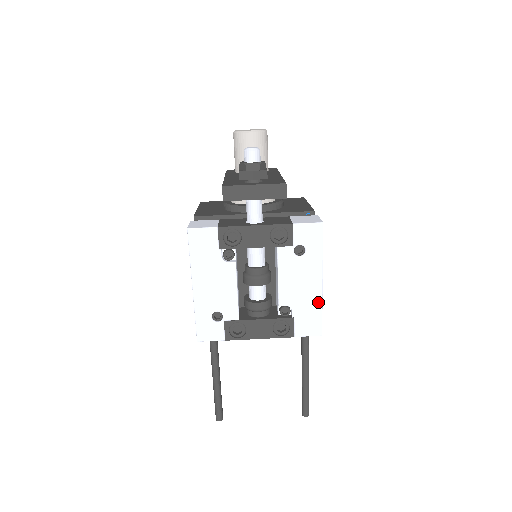
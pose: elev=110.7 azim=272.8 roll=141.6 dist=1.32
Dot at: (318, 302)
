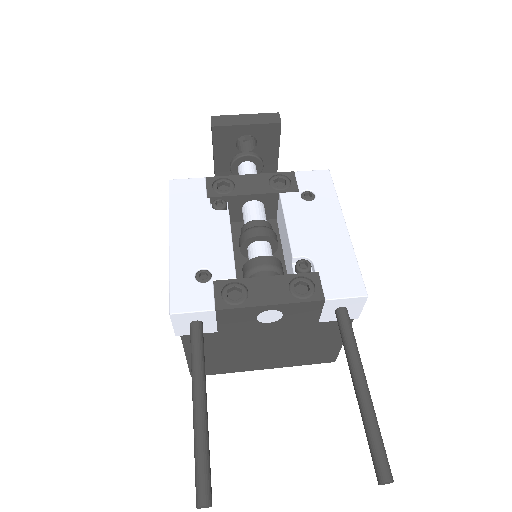
Dot at: (348, 250)
